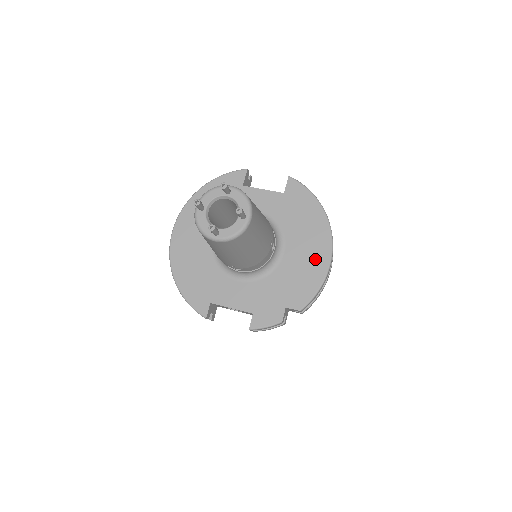
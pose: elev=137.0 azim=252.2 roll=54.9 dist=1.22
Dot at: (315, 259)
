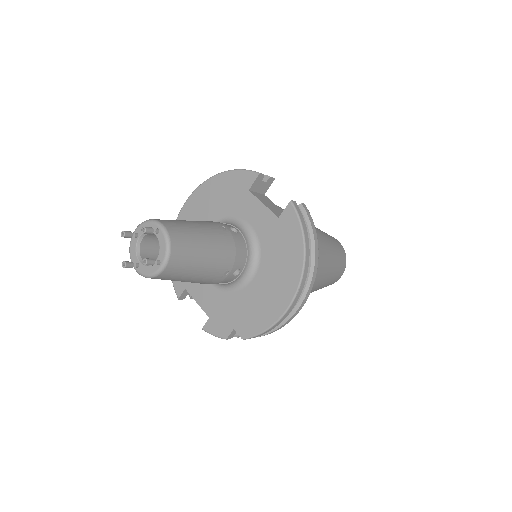
Dot at: (274, 301)
